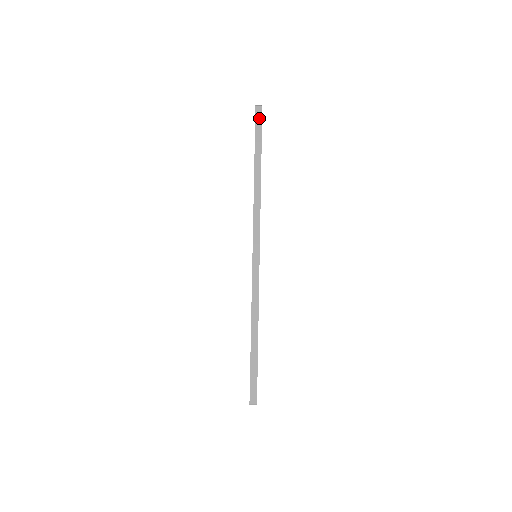
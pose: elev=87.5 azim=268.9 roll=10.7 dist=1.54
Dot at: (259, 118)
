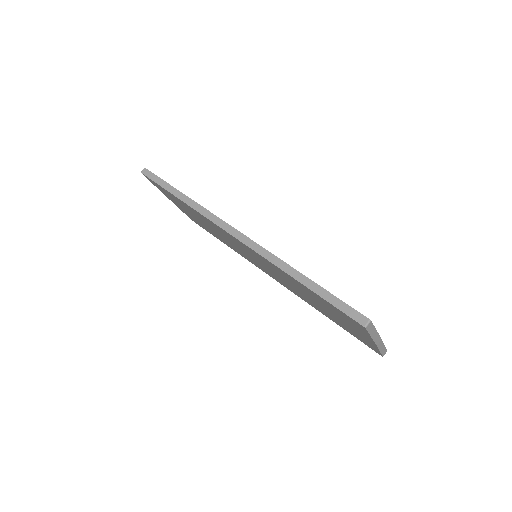
Dot at: (150, 174)
